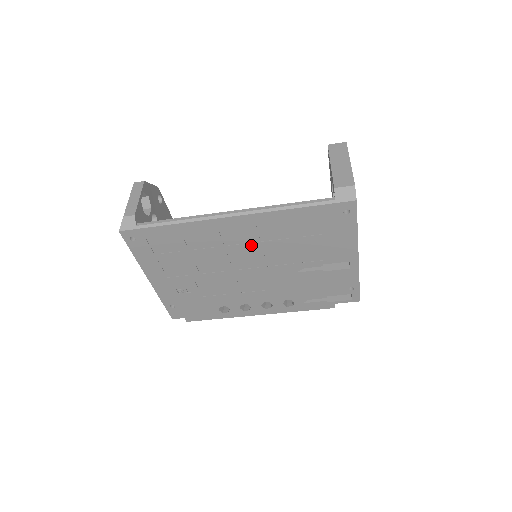
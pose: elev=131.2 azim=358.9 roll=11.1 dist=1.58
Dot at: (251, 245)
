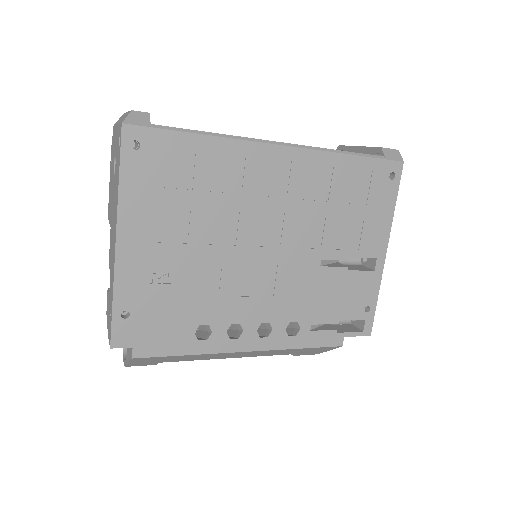
Dot at: (285, 202)
